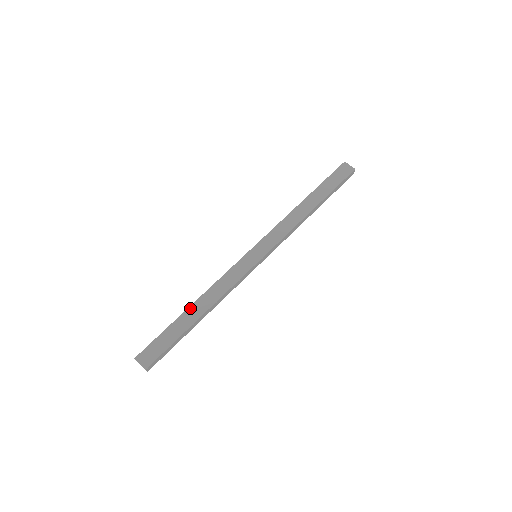
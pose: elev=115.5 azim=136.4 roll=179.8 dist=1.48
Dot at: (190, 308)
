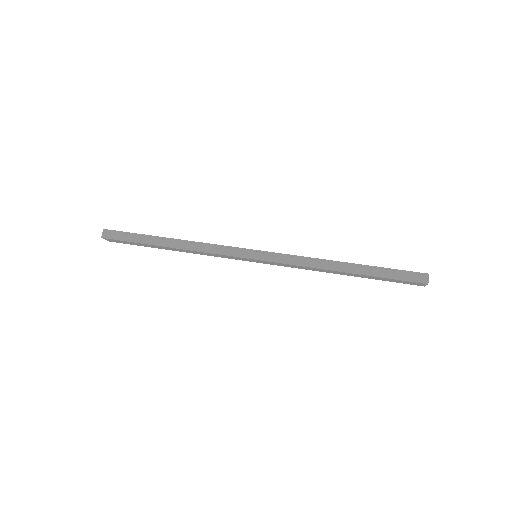
Dot at: occluded
